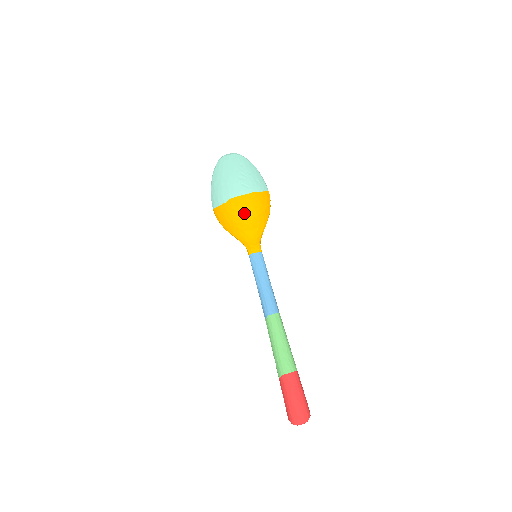
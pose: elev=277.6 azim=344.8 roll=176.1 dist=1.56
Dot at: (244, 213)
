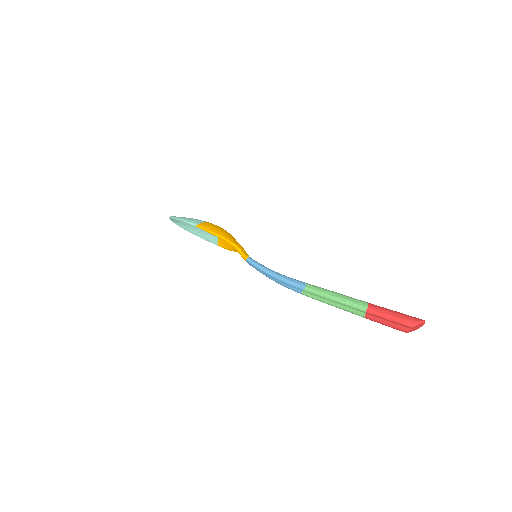
Dot at: occluded
